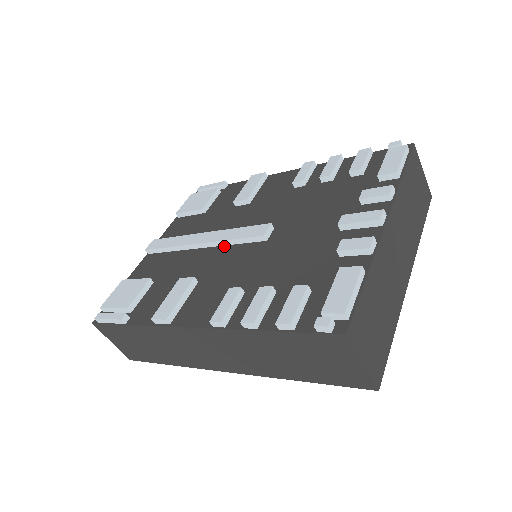
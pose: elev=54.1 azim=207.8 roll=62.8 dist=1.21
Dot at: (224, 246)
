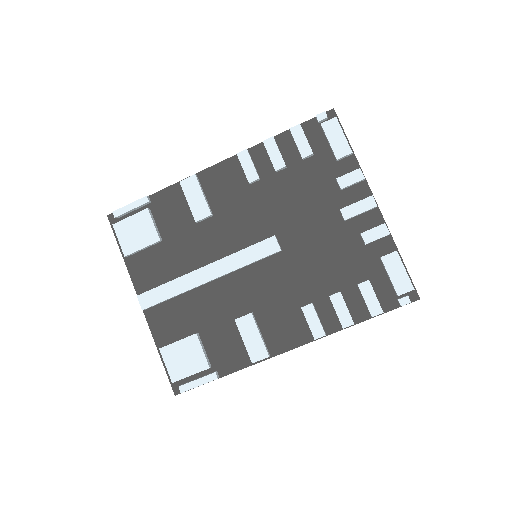
Dot at: (239, 271)
